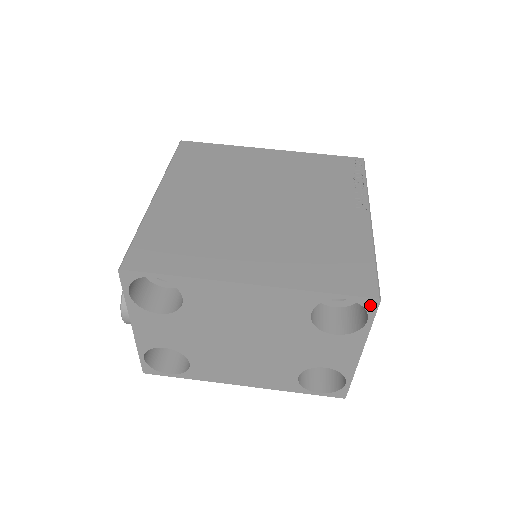
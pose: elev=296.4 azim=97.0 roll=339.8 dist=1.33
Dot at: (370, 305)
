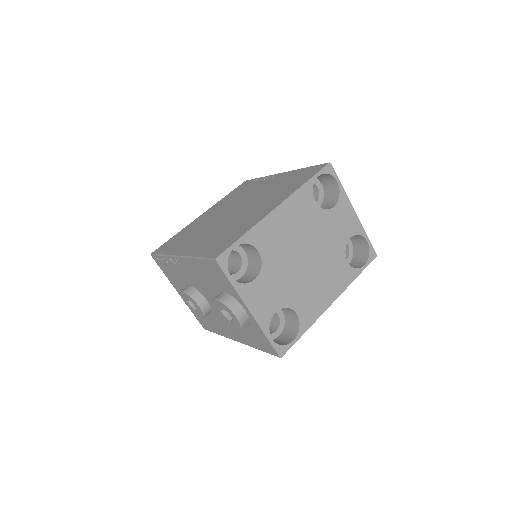
Dot at: (330, 170)
